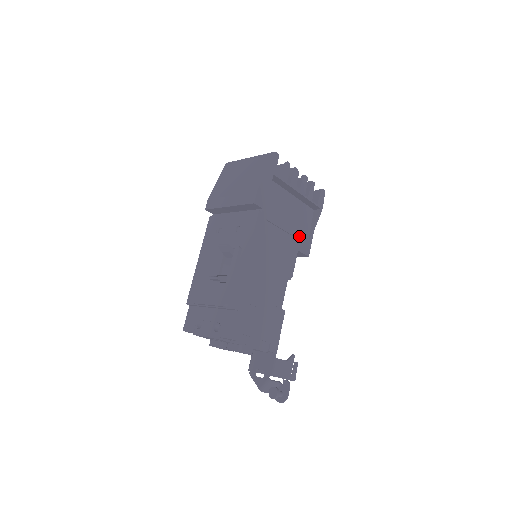
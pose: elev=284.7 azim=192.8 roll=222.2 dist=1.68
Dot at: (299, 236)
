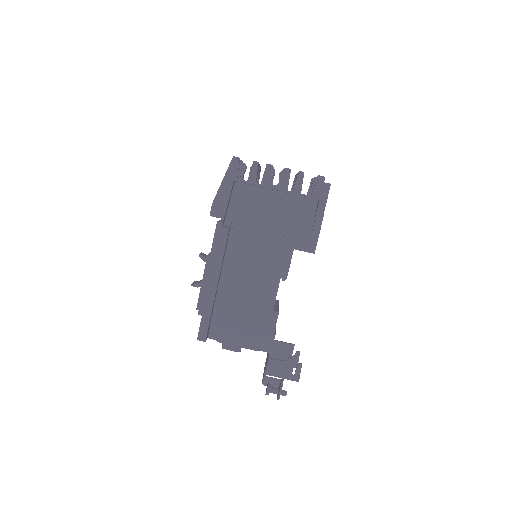
Dot at: (294, 233)
